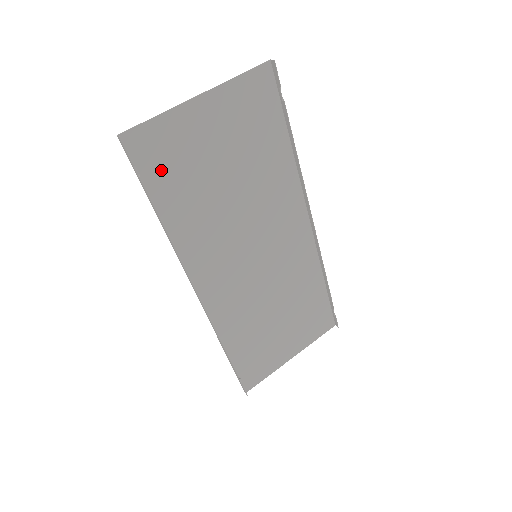
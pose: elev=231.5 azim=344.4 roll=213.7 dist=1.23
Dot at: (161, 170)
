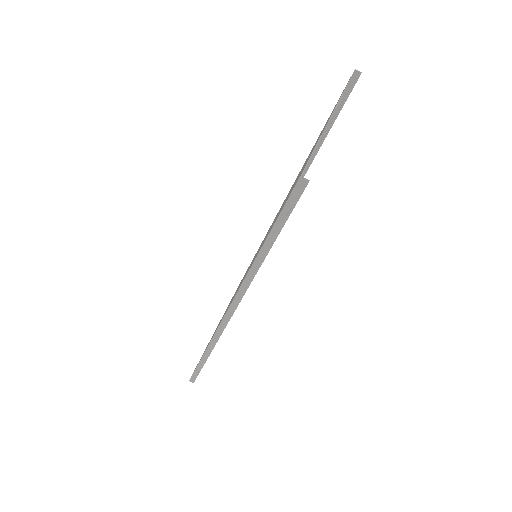
Dot at: occluded
